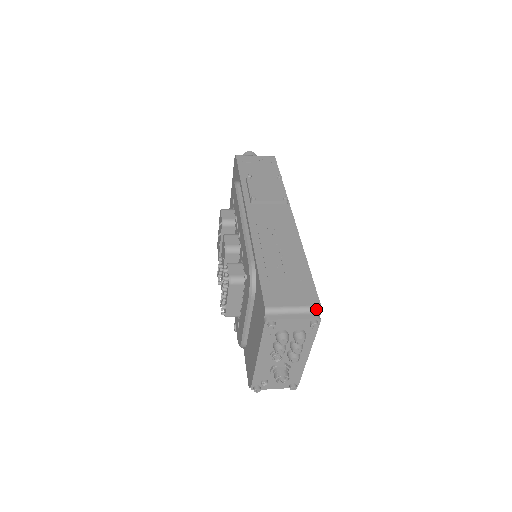
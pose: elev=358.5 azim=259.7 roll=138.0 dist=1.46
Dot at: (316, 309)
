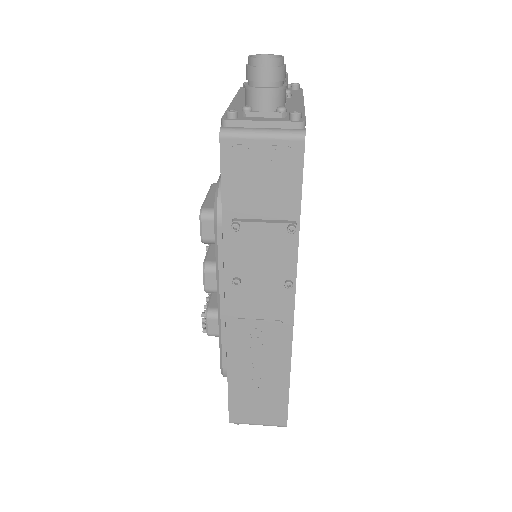
Dot at: occluded
